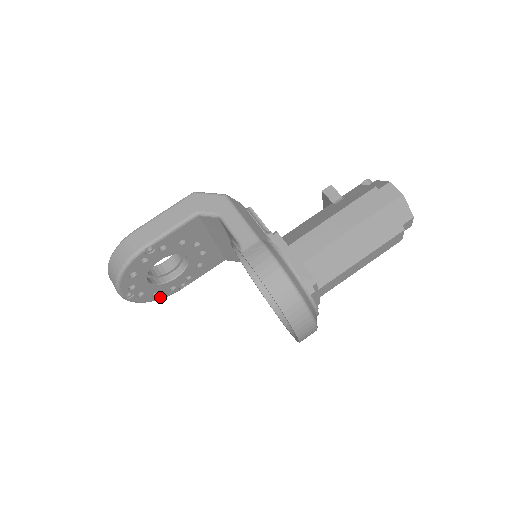
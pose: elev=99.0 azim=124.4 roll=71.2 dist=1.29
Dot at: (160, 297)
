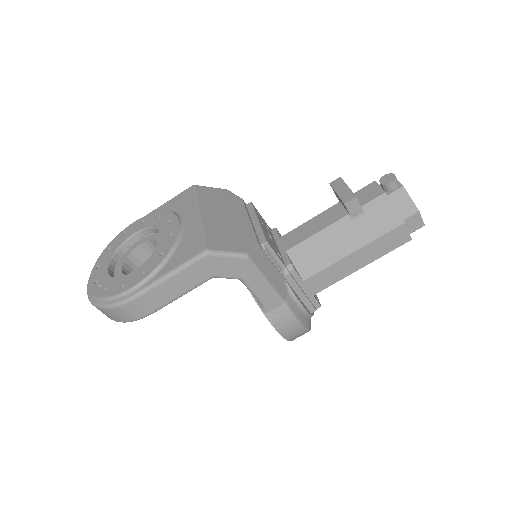
Dot at: occluded
